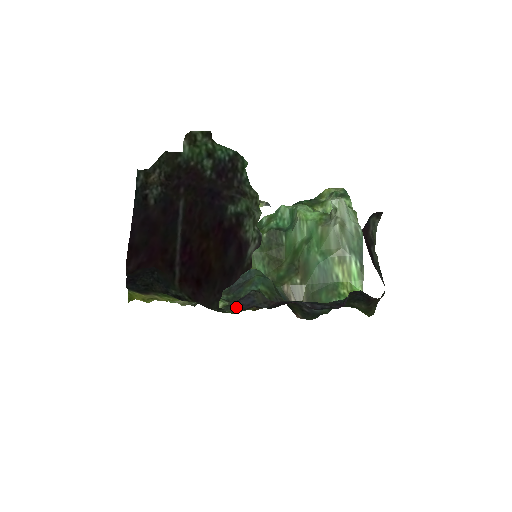
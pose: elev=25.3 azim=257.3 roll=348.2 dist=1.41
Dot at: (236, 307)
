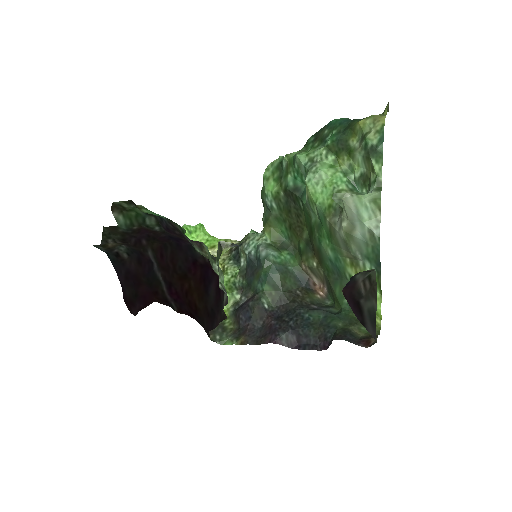
Dot at: (237, 319)
